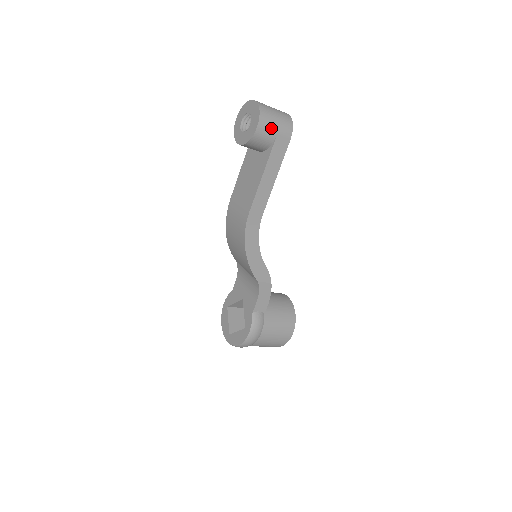
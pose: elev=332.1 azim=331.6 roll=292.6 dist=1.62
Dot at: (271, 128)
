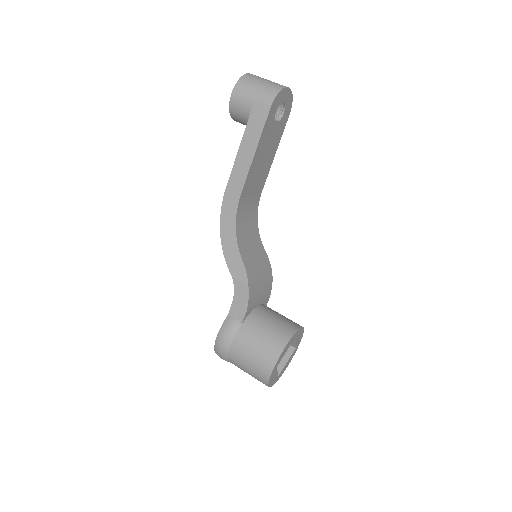
Dot at: (247, 96)
